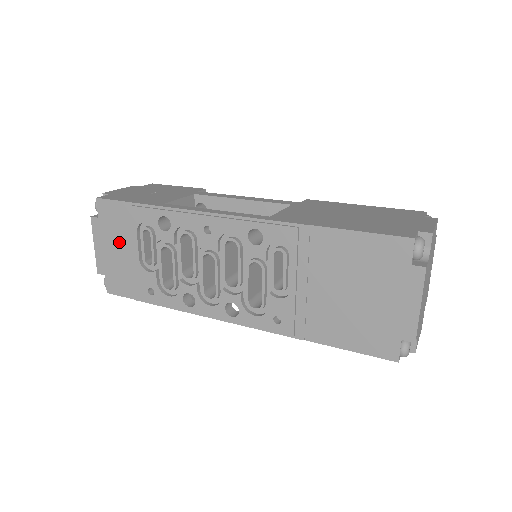
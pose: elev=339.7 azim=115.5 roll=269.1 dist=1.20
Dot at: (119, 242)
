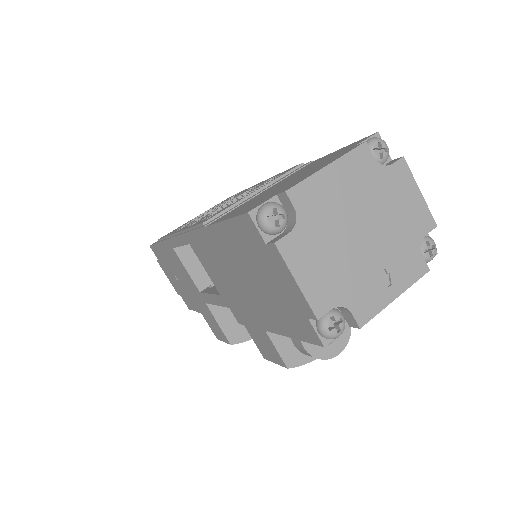
Dot at: occluded
